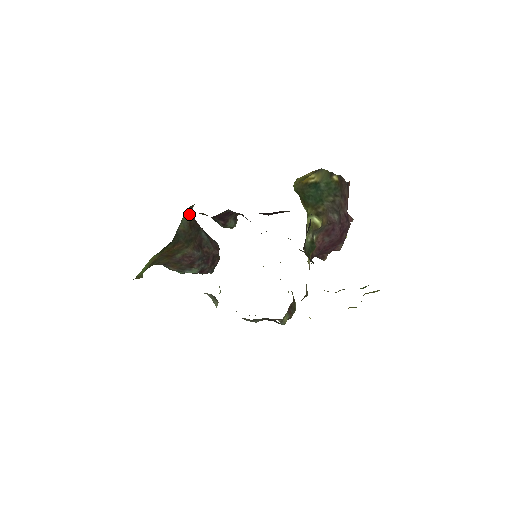
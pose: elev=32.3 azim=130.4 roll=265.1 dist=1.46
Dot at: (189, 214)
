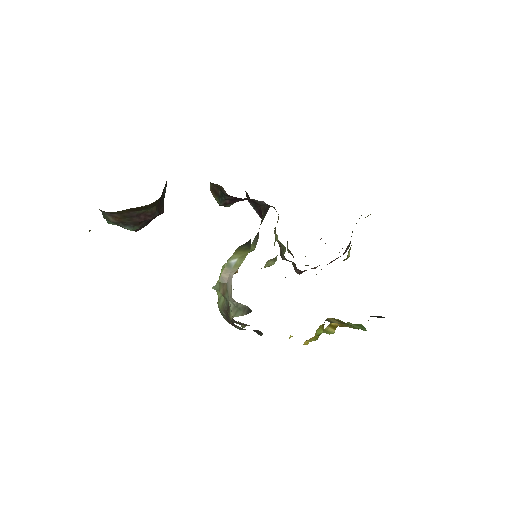
Dot at: occluded
